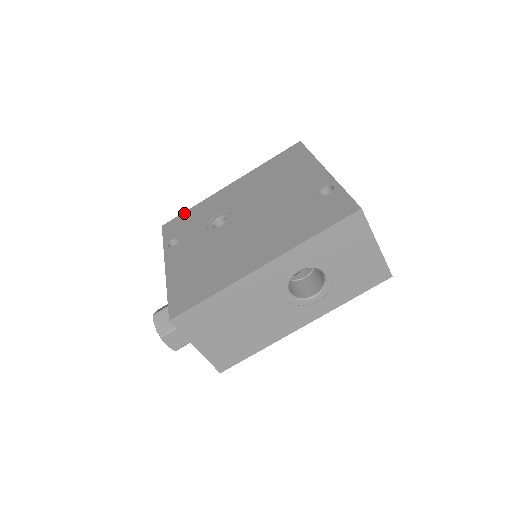
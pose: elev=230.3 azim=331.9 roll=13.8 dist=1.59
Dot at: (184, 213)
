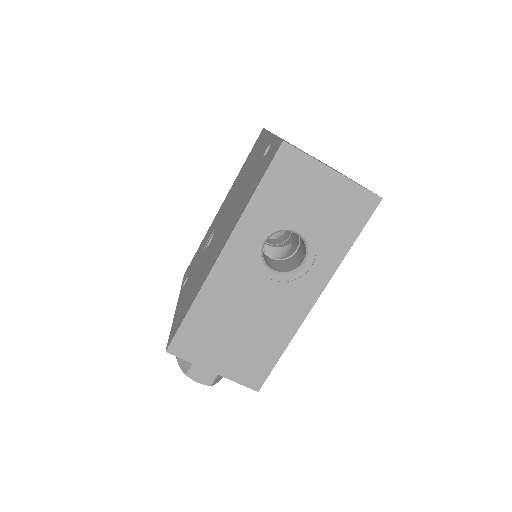
Dot at: (196, 252)
